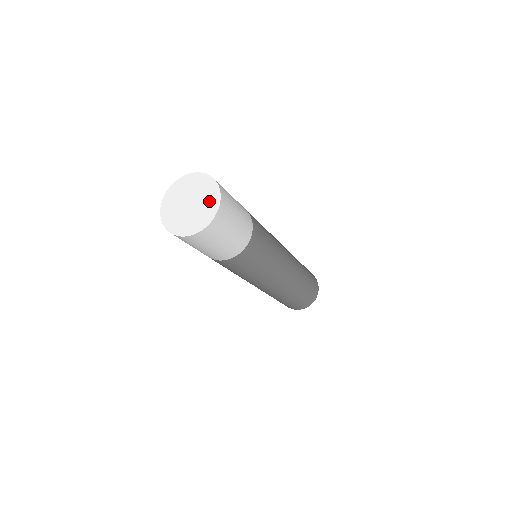
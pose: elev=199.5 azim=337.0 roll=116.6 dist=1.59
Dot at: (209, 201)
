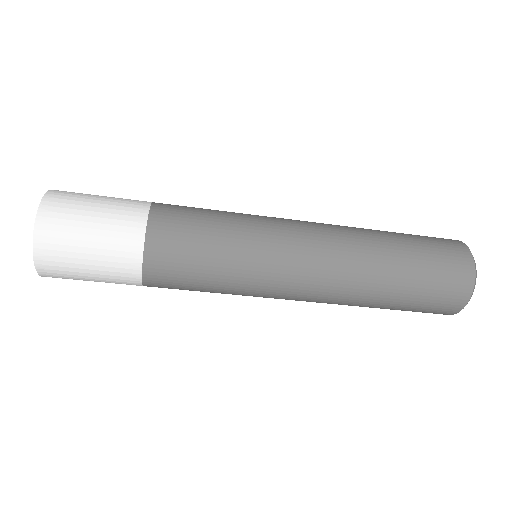
Dot at: occluded
